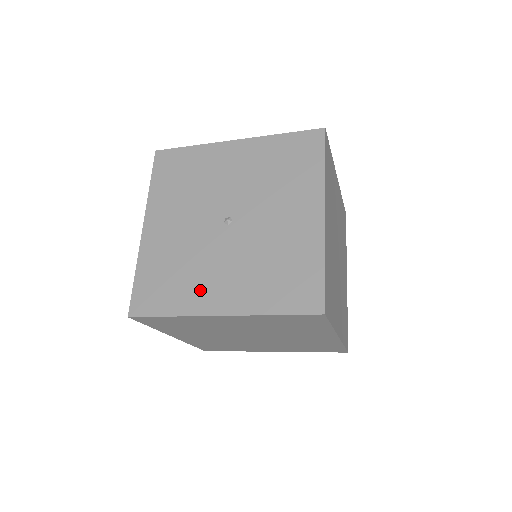
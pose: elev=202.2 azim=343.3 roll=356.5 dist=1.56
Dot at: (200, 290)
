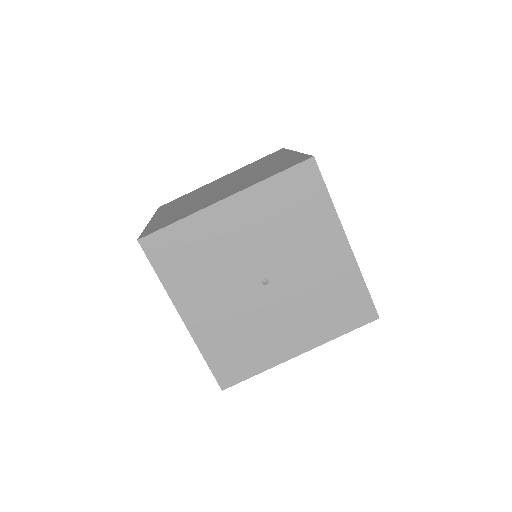
Dot at: (273, 345)
